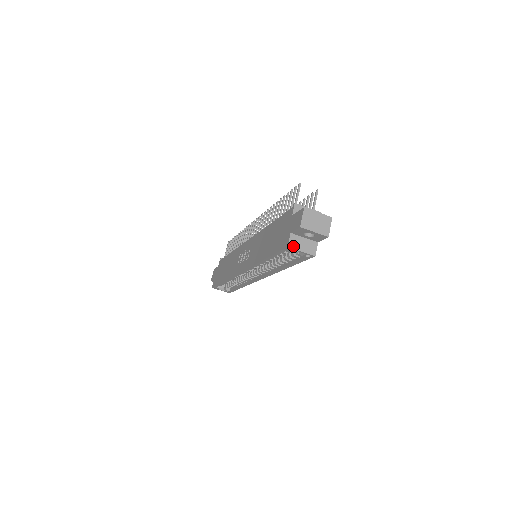
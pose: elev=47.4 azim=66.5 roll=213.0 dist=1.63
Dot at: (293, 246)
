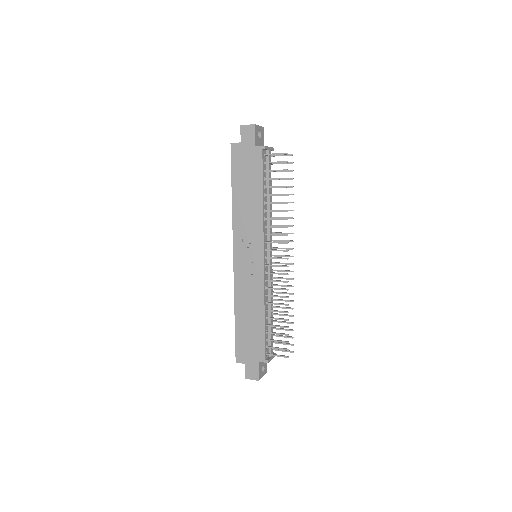
Dot at: (239, 361)
